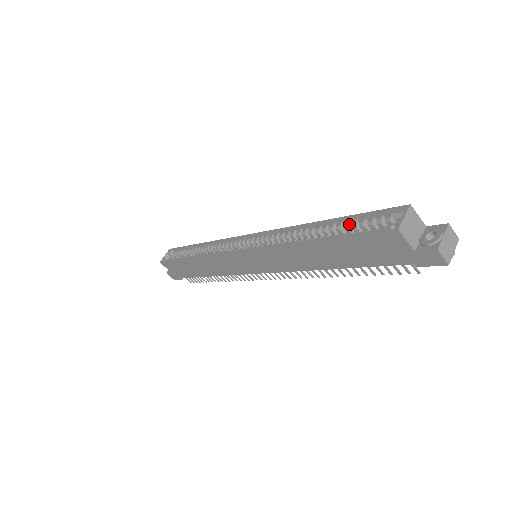
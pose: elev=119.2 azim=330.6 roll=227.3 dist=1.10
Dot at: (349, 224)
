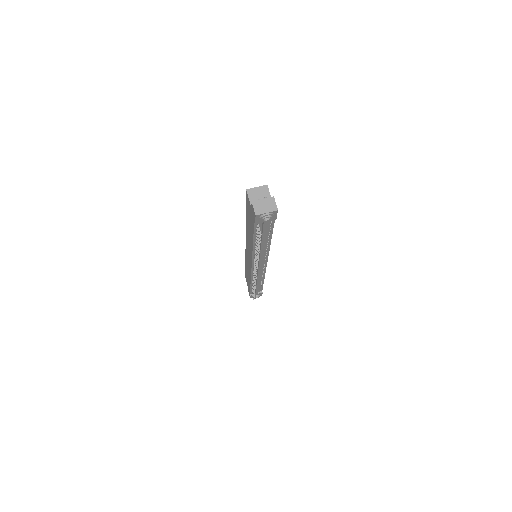
Dot at: occluded
